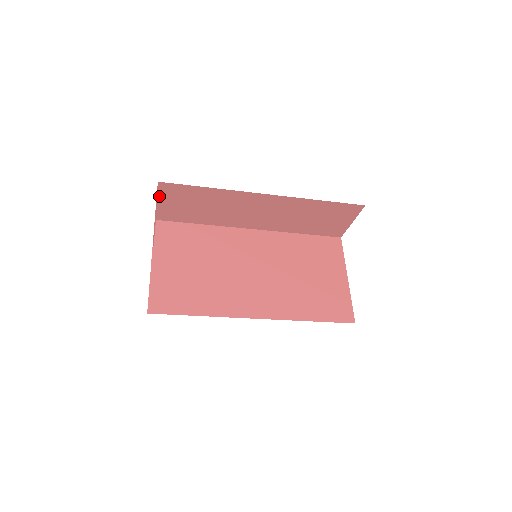
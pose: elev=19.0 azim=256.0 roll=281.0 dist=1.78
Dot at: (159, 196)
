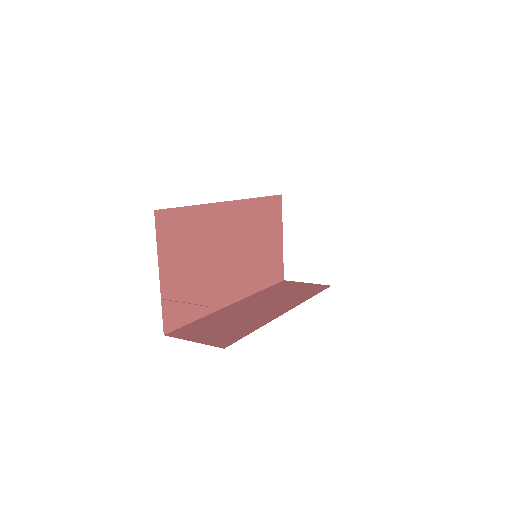
Dot at: occluded
